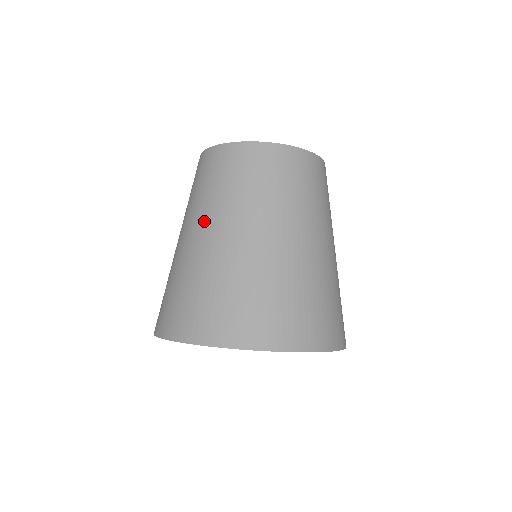
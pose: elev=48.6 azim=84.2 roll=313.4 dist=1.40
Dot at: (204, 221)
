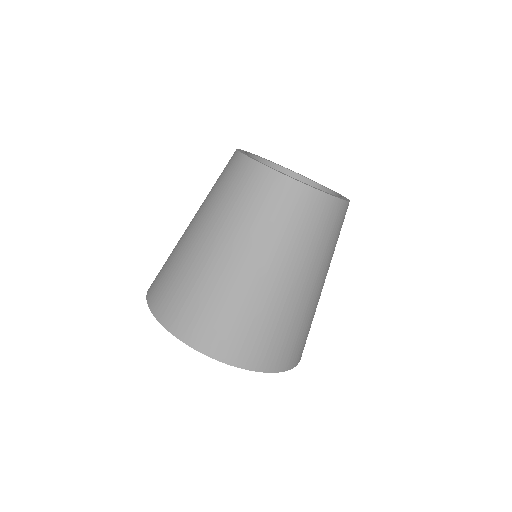
Dot at: (215, 230)
